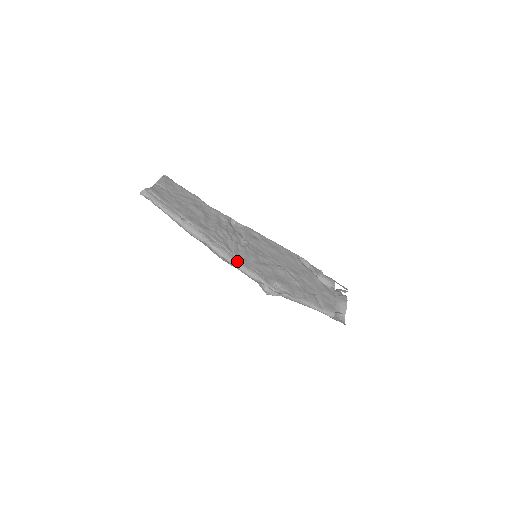
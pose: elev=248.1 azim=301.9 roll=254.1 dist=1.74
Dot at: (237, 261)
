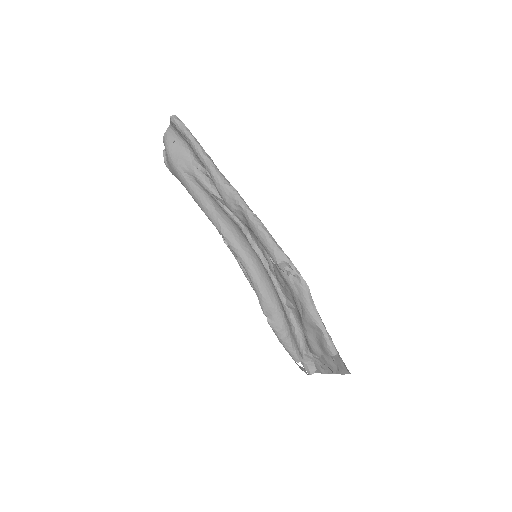
Dot at: (263, 224)
